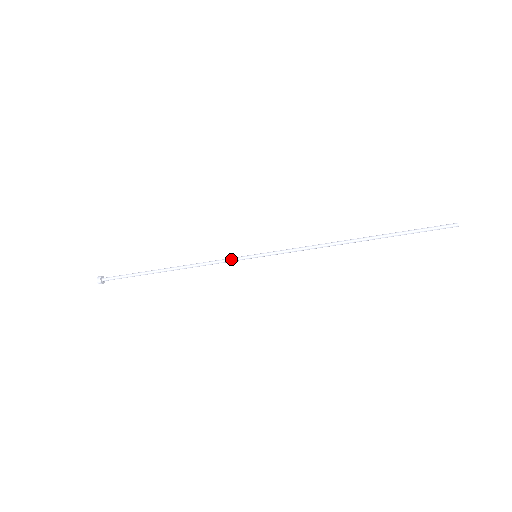
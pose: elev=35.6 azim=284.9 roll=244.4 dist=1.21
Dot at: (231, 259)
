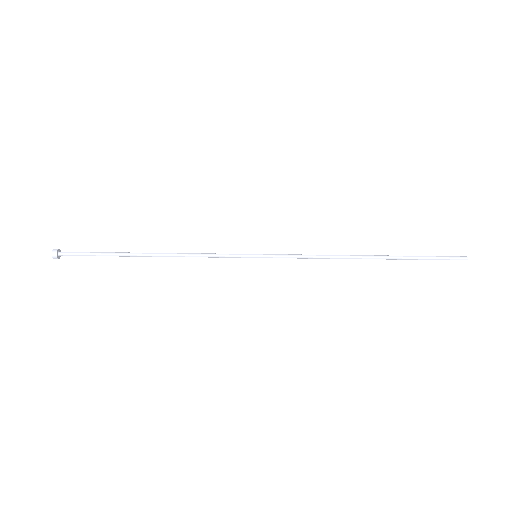
Dot at: (227, 254)
